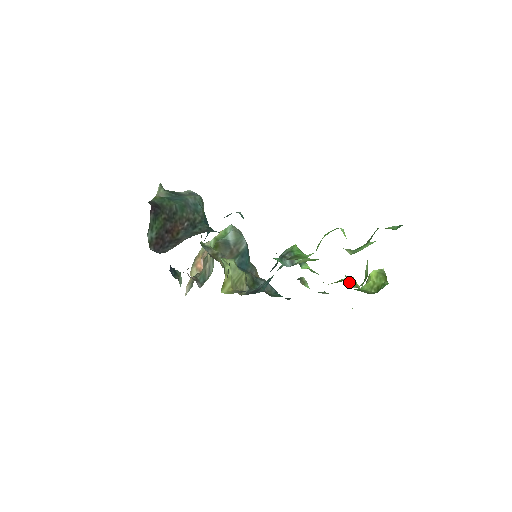
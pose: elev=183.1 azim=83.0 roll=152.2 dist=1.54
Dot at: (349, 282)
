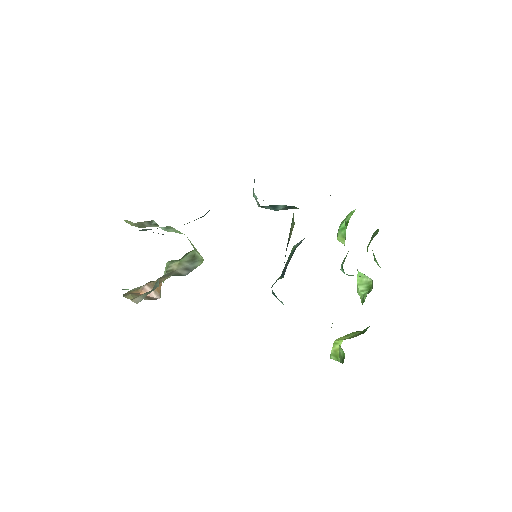
Dot at: occluded
